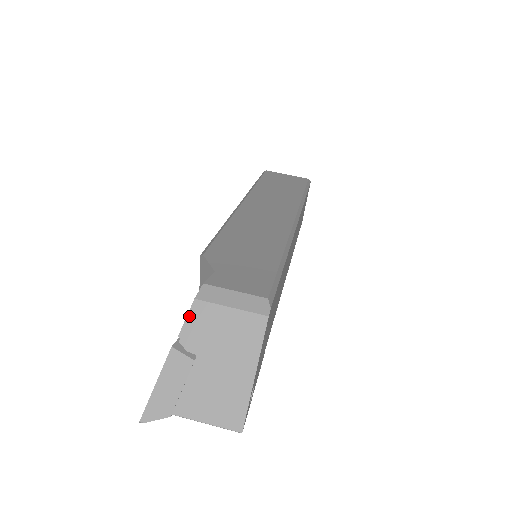
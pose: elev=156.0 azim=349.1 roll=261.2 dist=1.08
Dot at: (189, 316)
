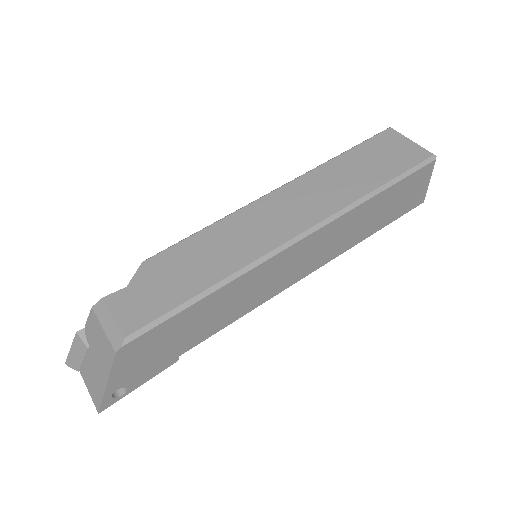
Dot at: (89, 317)
